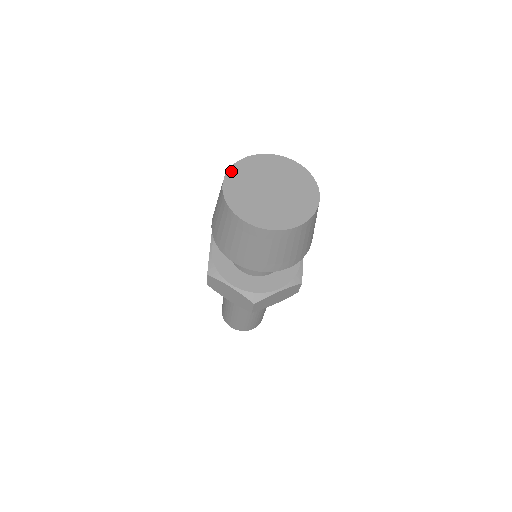
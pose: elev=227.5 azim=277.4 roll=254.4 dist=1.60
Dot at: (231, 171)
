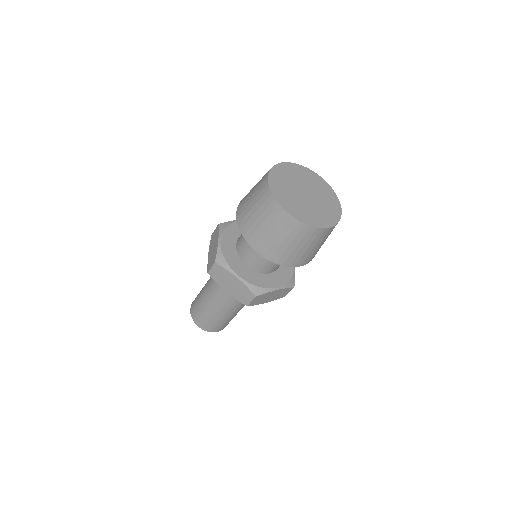
Dot at: (273, 170)
